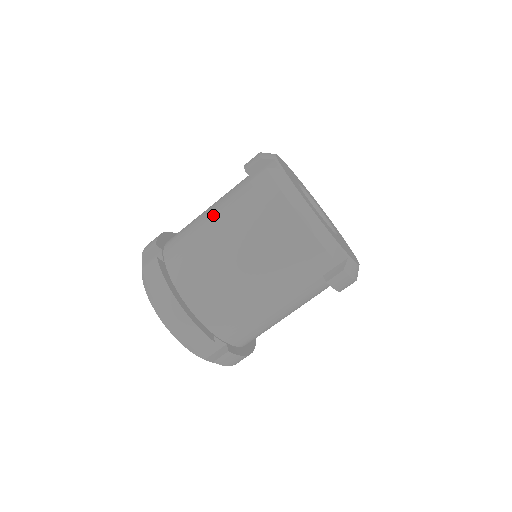
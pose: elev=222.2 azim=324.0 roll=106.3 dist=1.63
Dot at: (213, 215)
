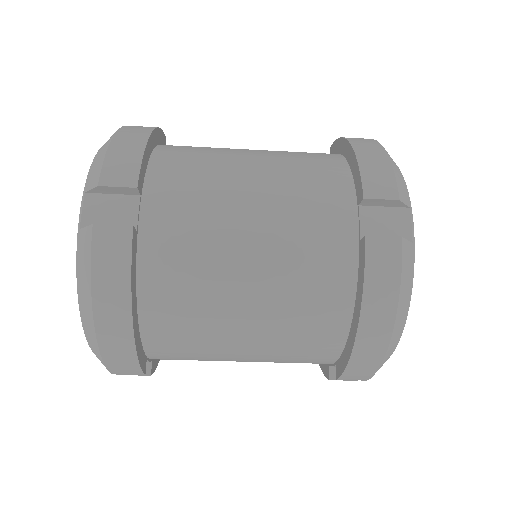
Dot at: (265, 217)
